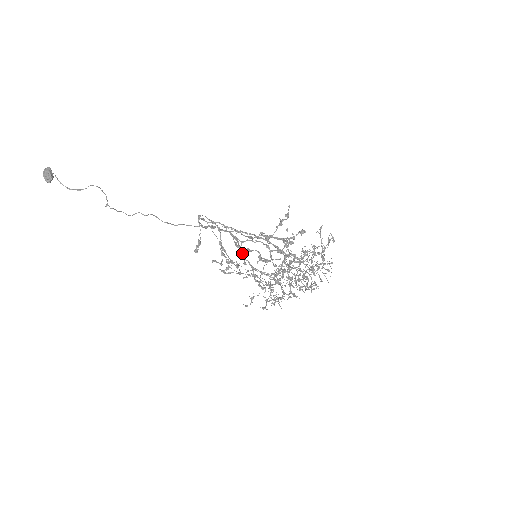
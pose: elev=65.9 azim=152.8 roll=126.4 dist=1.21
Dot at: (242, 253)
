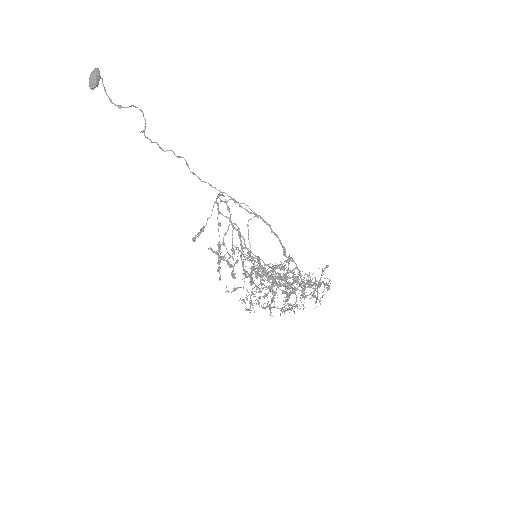
Dot at: (236, 260)
